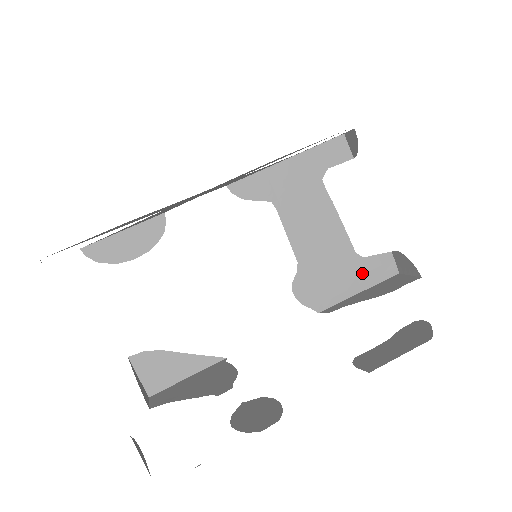
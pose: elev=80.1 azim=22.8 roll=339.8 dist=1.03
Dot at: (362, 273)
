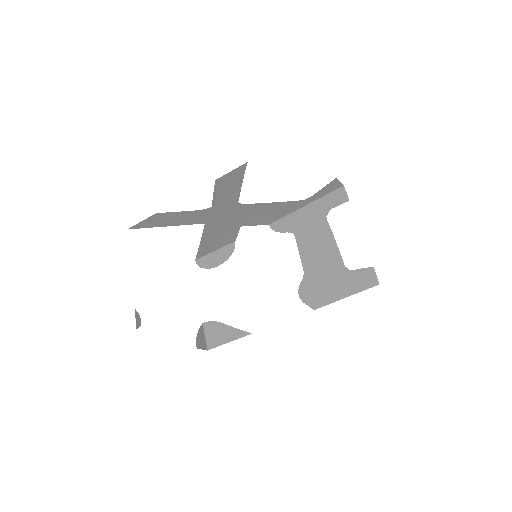
Dot at: (349, 282)
